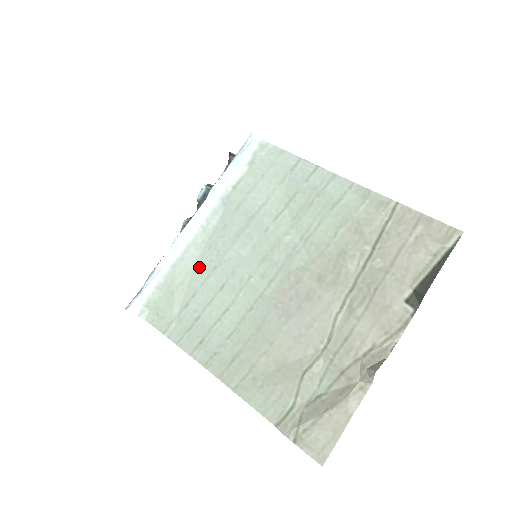
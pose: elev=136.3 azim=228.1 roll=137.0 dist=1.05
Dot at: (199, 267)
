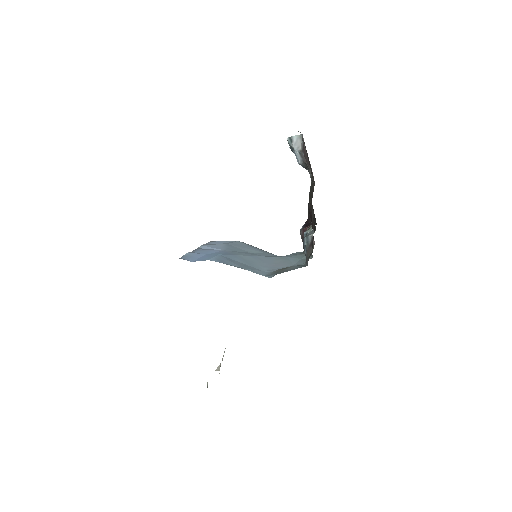
Dot at: occluded
